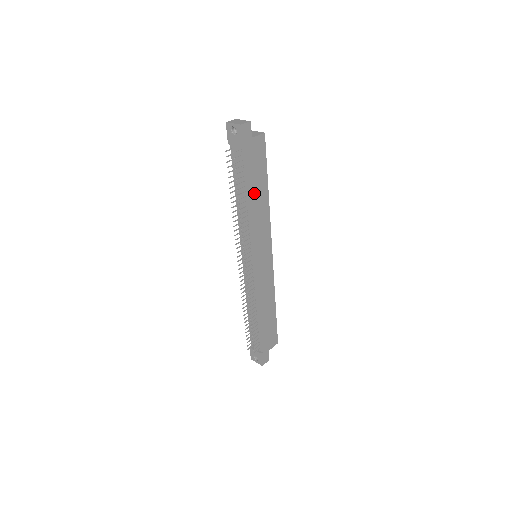
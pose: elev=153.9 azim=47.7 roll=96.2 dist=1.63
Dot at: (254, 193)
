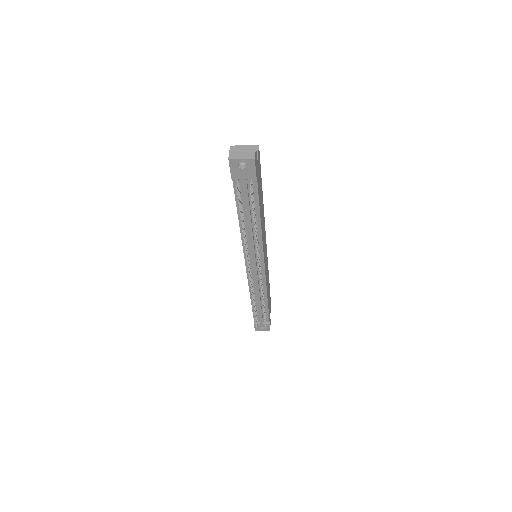
Dot at: (260, 210)
